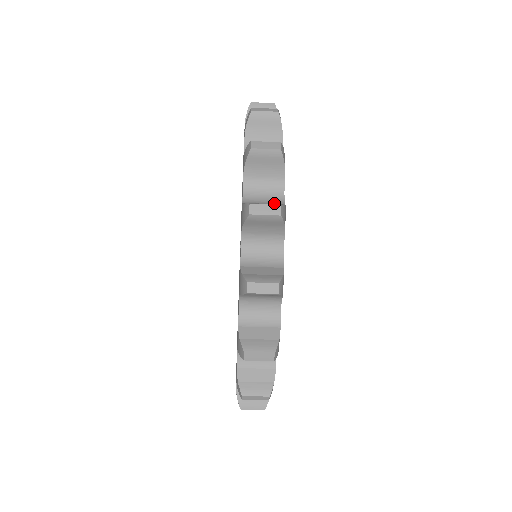
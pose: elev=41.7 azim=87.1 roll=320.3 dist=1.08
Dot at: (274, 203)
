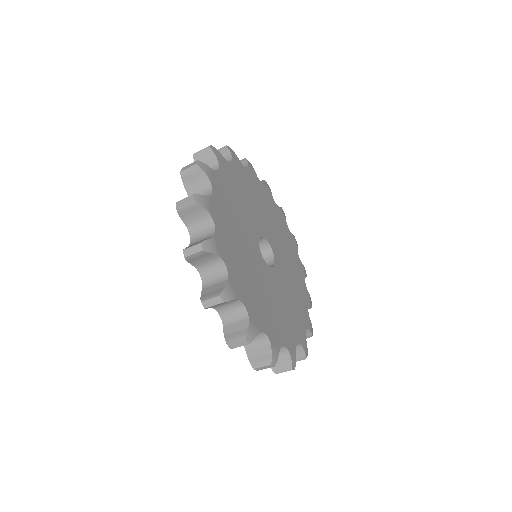
Dot at: (241, 318)
